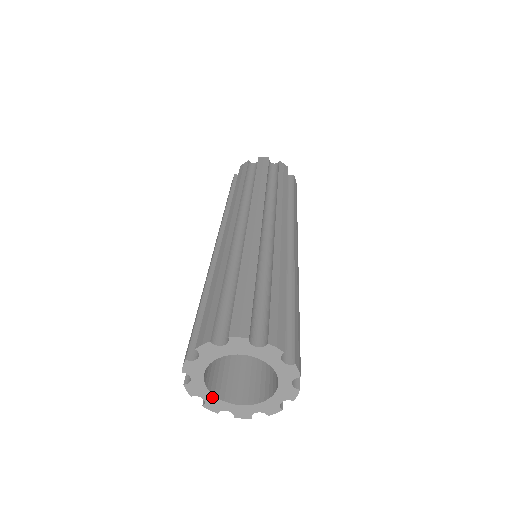
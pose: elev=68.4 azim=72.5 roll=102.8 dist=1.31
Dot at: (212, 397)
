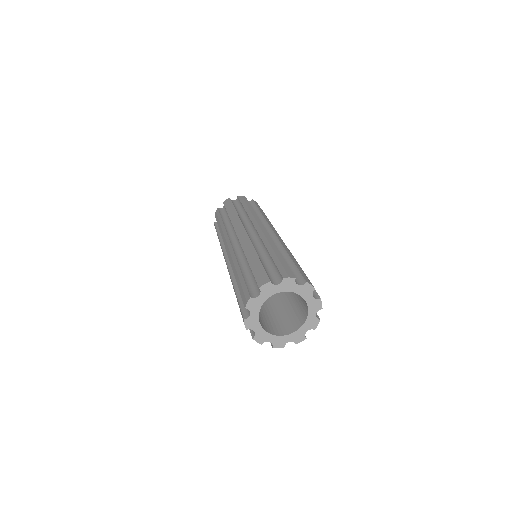
Dot at: (261, 330)
